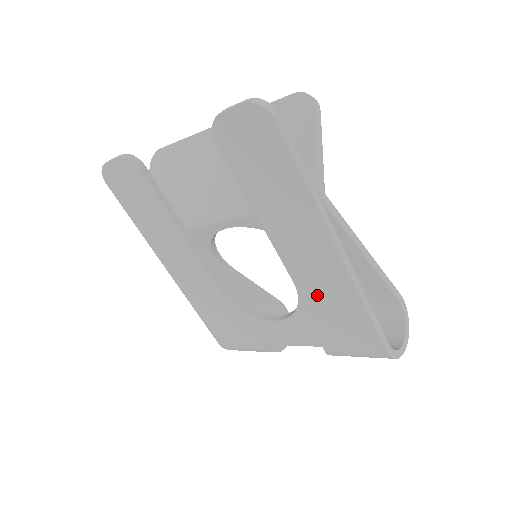
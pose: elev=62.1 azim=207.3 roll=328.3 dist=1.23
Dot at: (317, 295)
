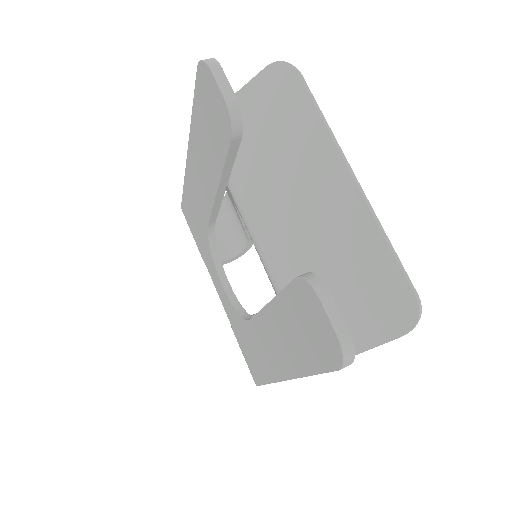
Dot at: (254, 341)
